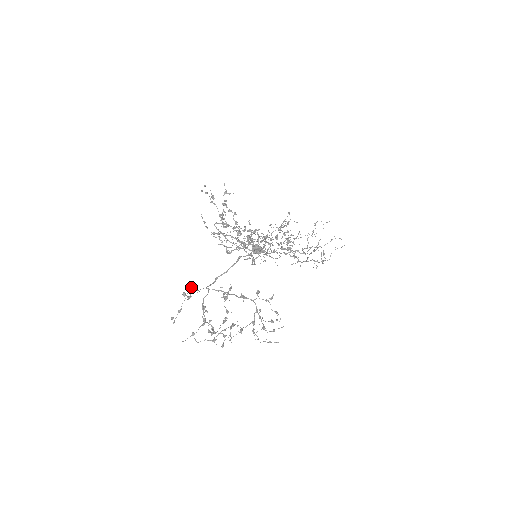
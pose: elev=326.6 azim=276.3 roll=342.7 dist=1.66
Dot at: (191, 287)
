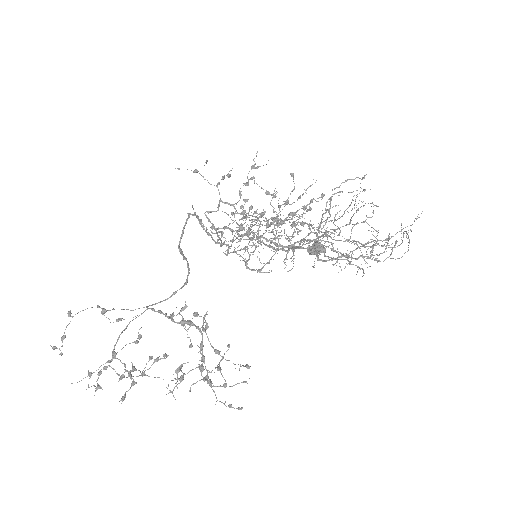
Dot at: occluded
